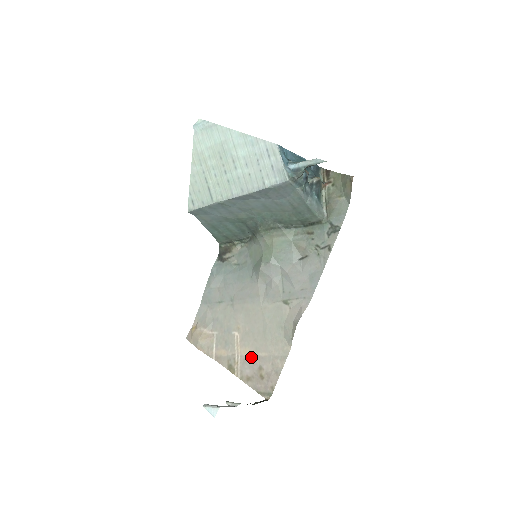
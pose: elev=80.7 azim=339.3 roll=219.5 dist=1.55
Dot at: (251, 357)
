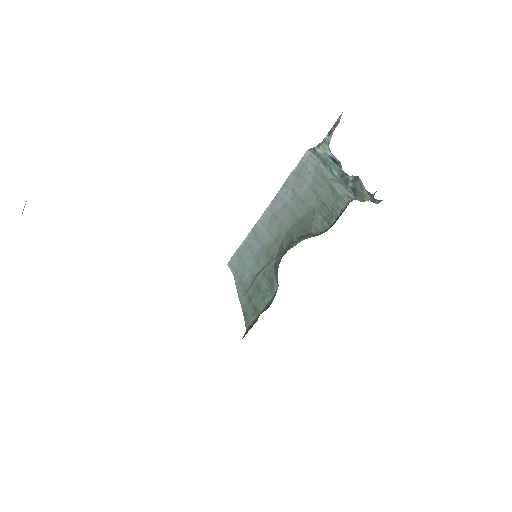
Dot at: occluded
